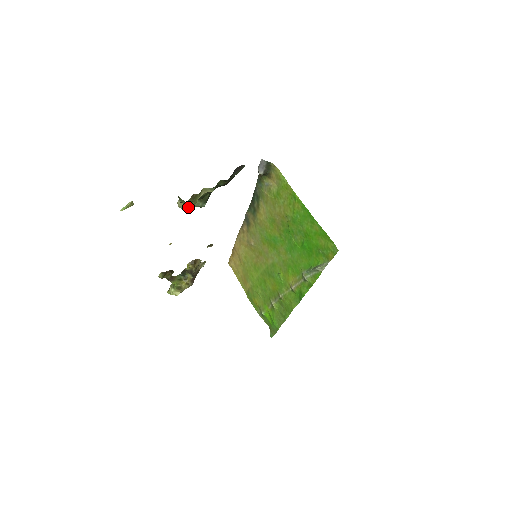
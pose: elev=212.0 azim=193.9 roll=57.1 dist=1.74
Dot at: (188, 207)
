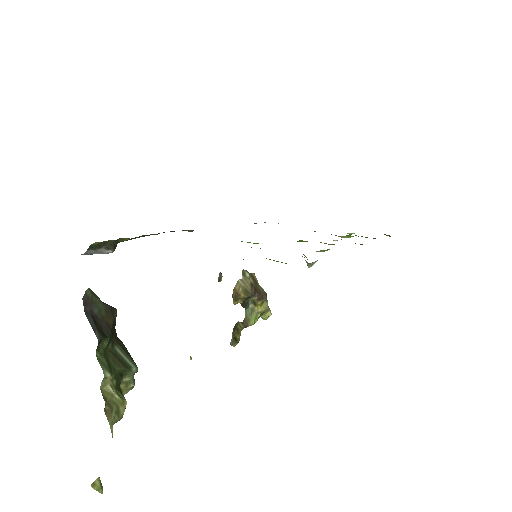
Dot at: (131, 387)
